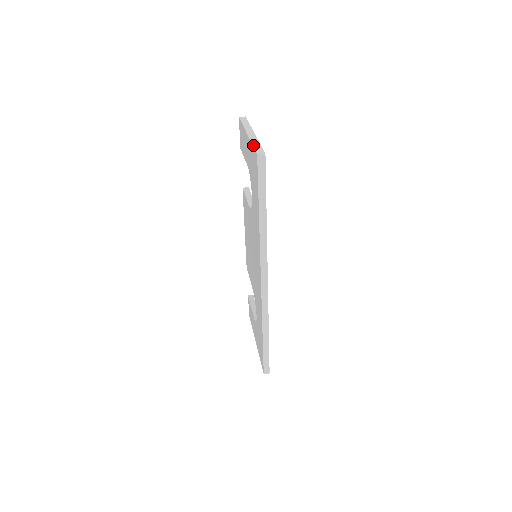
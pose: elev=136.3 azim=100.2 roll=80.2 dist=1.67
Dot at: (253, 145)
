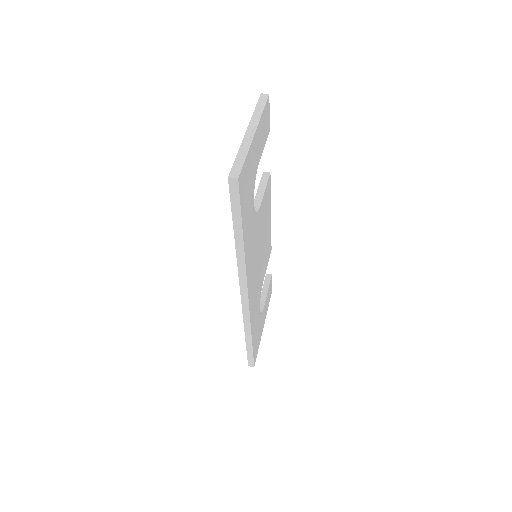
Dot at: (236, 157)
